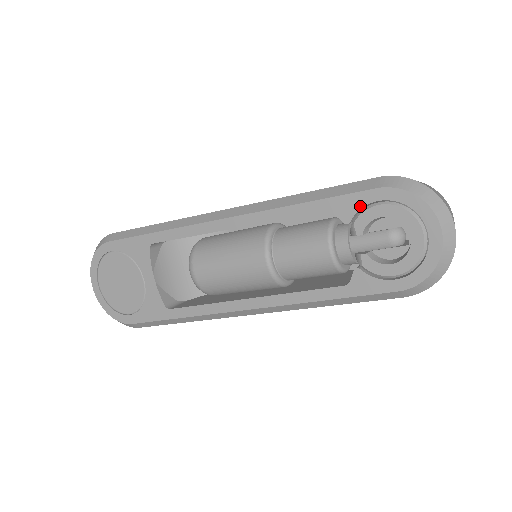
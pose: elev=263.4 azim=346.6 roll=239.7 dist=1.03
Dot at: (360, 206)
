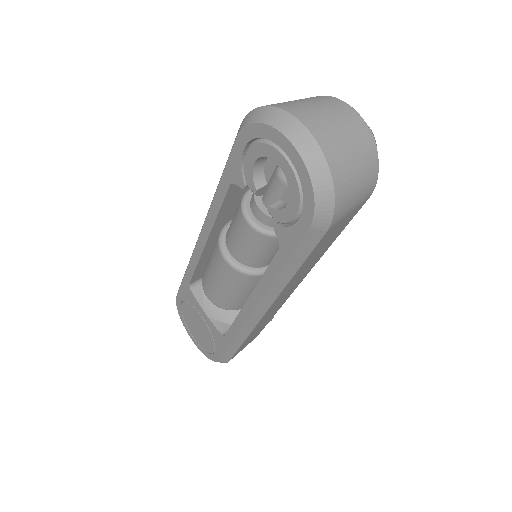
Dot at: (239, 164)
